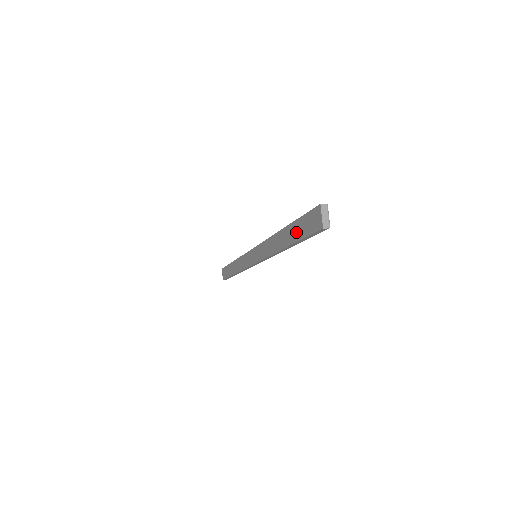
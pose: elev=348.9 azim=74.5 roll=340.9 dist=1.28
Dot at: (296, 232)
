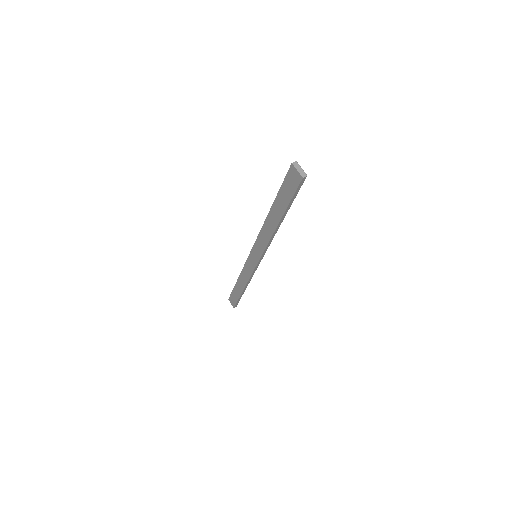
Dot at: (282, 201)
